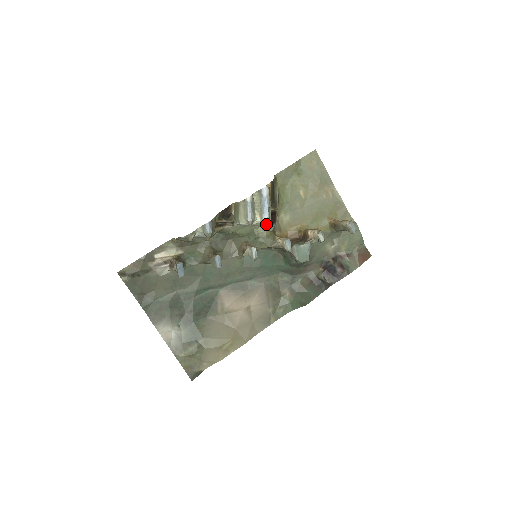
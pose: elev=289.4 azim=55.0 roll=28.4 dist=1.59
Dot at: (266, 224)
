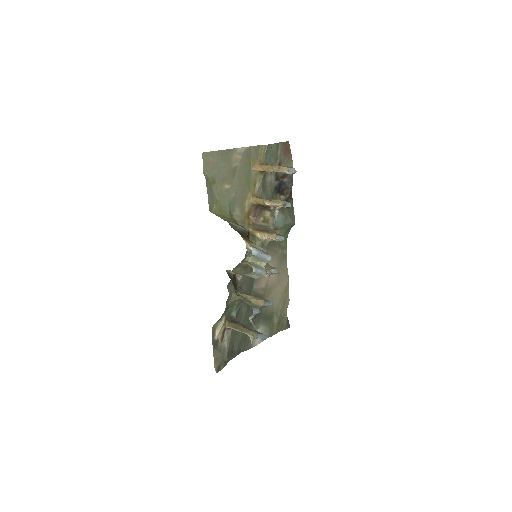
Dot at: occluded
